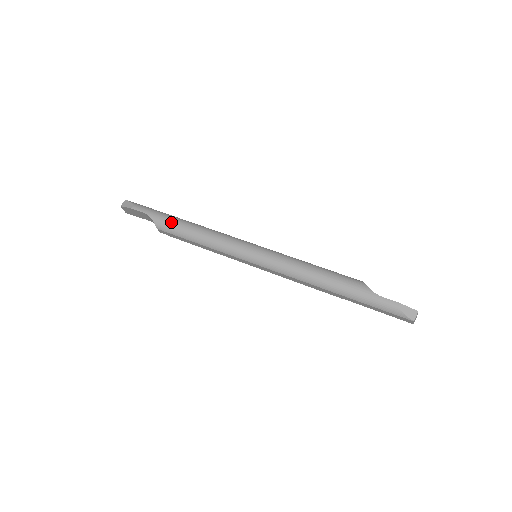
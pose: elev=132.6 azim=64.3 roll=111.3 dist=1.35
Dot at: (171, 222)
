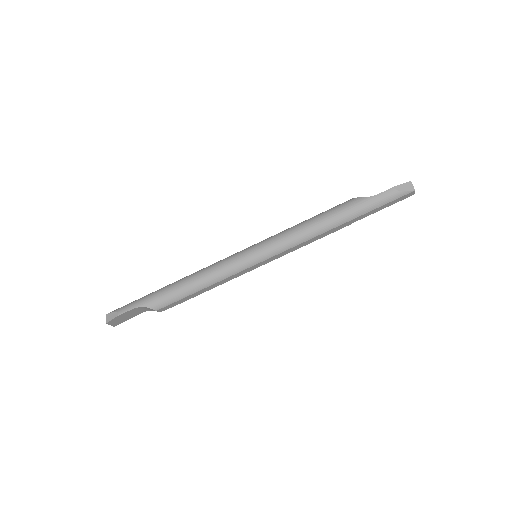
Dot at: (163, 294)
